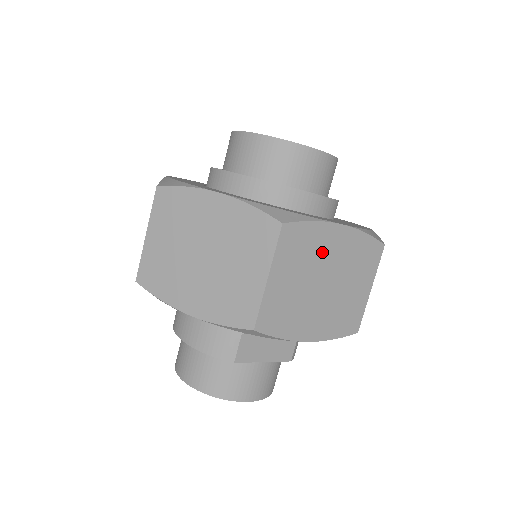
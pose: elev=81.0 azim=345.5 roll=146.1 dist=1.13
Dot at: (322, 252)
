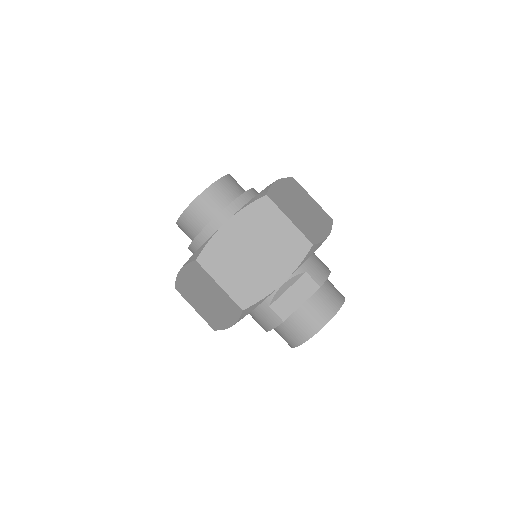
Dot at: (233, 244)
